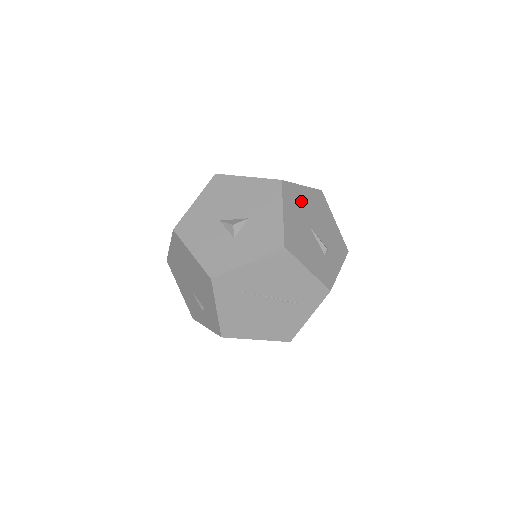
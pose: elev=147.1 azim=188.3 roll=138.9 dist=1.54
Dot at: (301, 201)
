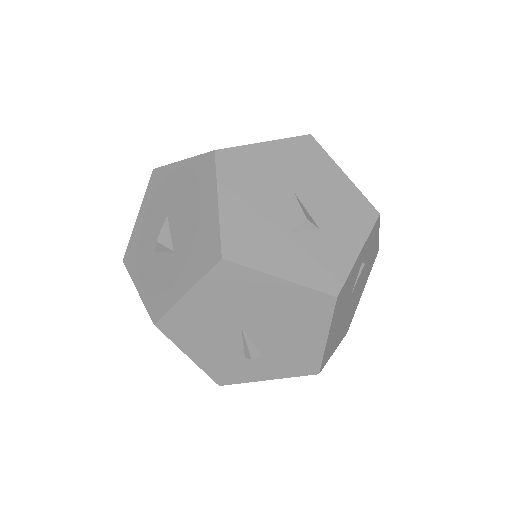
Dot at: (251, 294)
